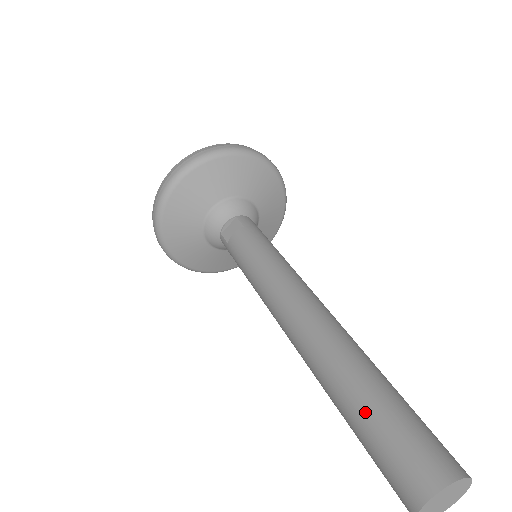
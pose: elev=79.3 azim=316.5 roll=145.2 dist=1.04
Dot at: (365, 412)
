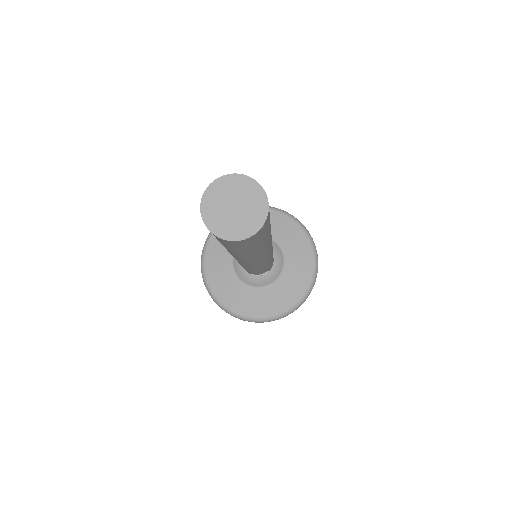
Dot at: occluded
